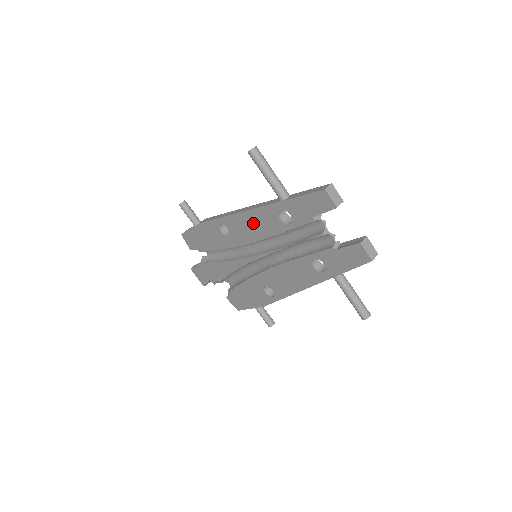
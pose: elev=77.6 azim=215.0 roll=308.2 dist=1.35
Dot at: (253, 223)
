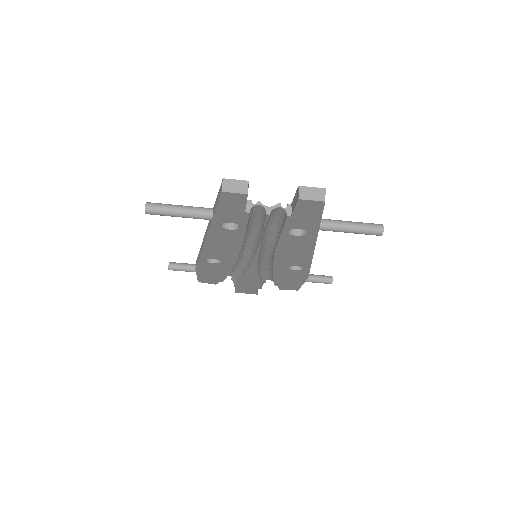
Dot at: (220, 245)
